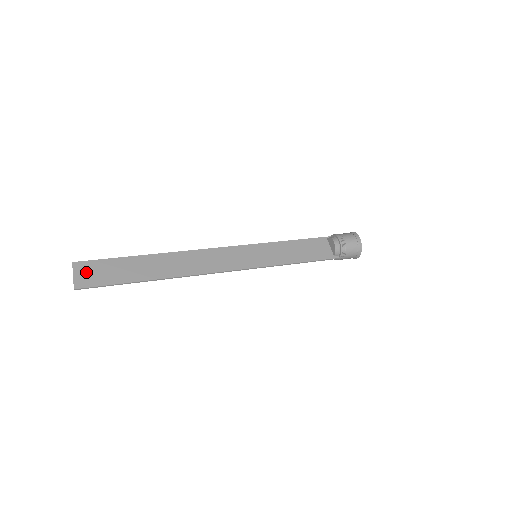
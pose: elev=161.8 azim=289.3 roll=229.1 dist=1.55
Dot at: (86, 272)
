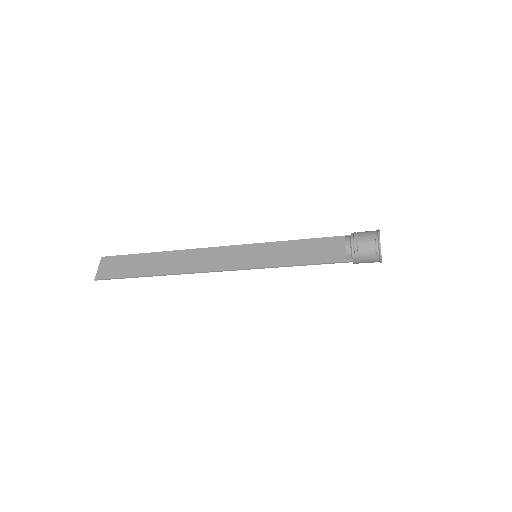
Dot at: (108, 266)
